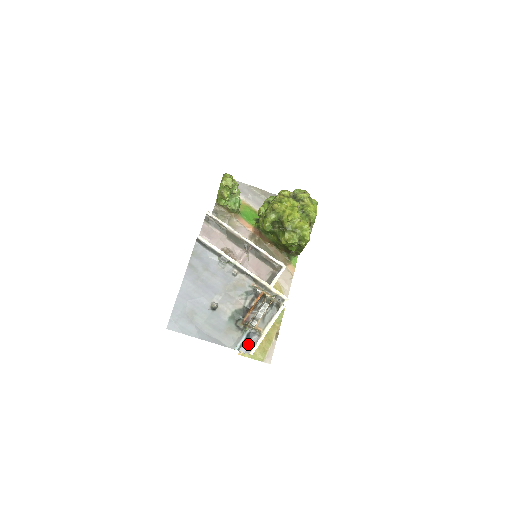
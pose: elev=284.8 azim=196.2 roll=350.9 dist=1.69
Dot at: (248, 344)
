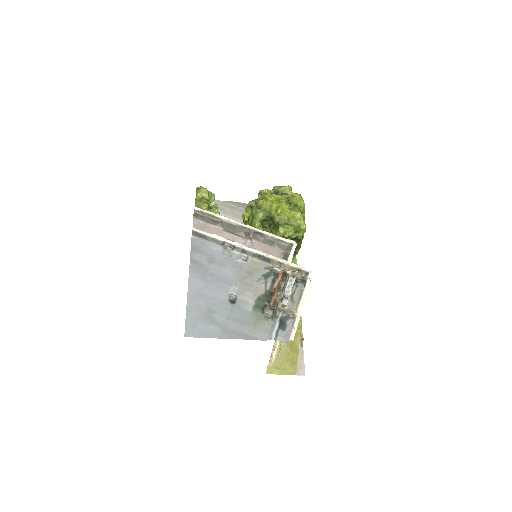
Dot at: (284, 331)
